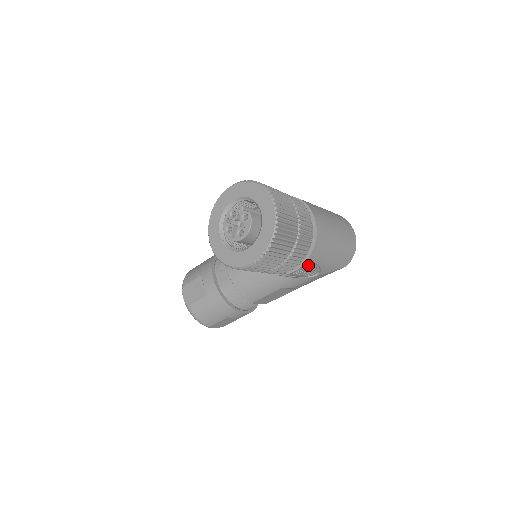
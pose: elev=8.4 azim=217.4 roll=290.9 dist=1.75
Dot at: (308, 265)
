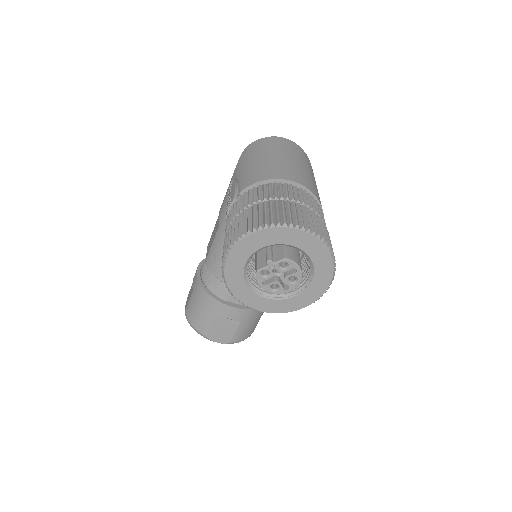
Dot at: occluded
